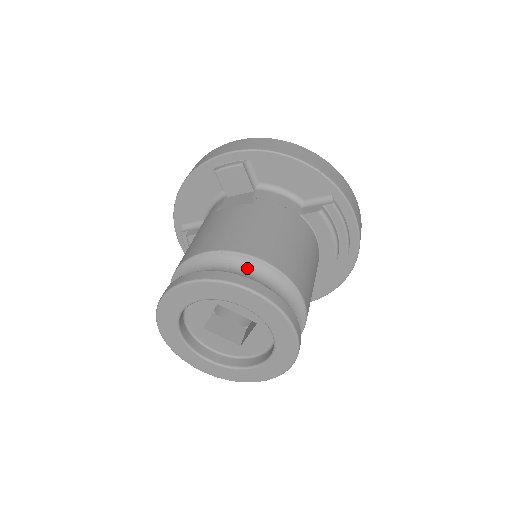
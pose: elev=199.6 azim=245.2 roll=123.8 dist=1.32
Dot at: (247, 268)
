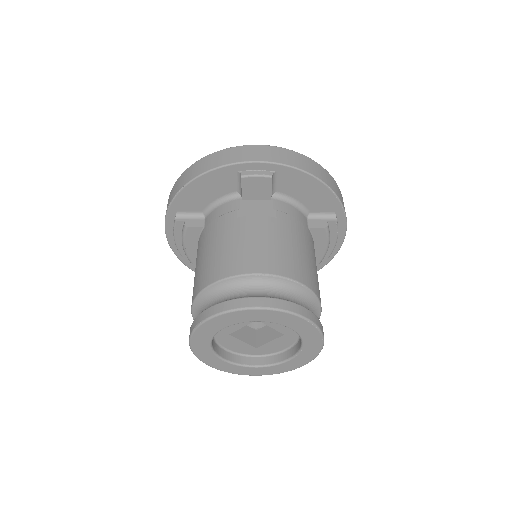
Dot at: (292, 292)
